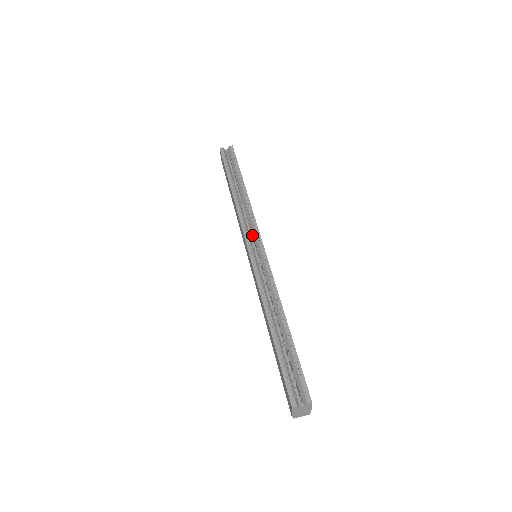
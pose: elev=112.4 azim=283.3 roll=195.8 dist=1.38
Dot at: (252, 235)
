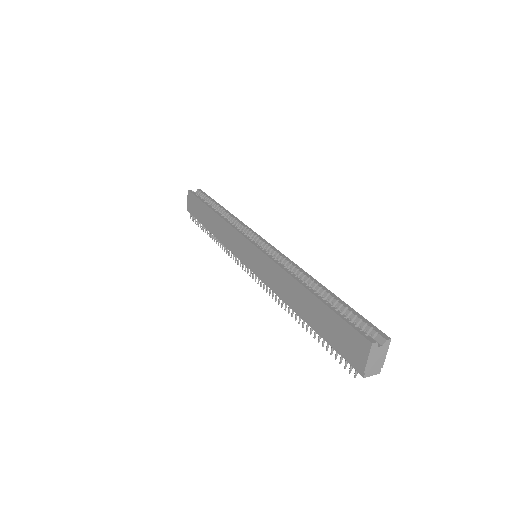
Dot at: occluded
